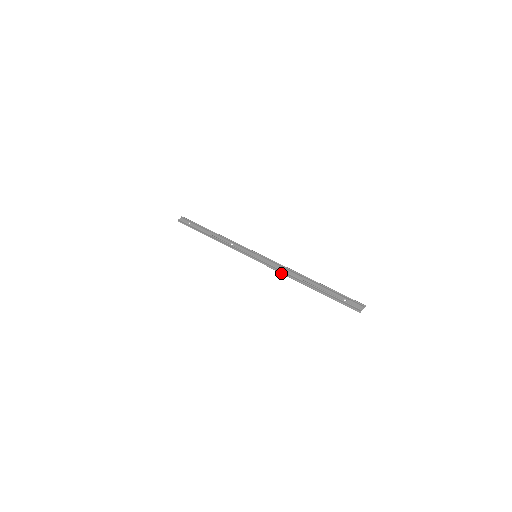
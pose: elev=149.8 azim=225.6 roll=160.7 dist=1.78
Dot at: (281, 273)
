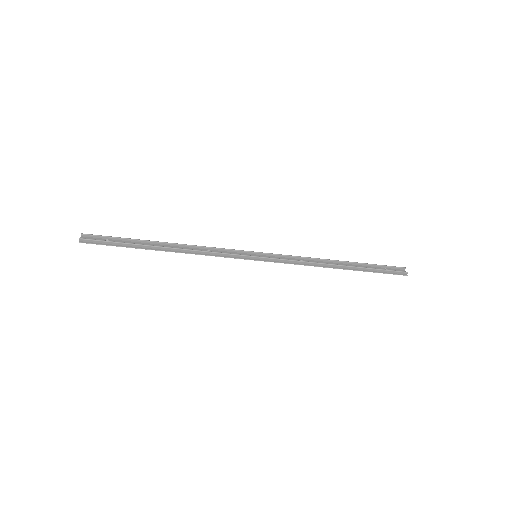
Dot at: (304, 265)
